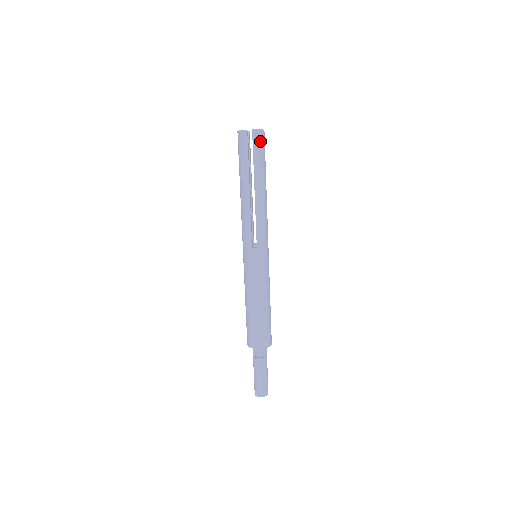
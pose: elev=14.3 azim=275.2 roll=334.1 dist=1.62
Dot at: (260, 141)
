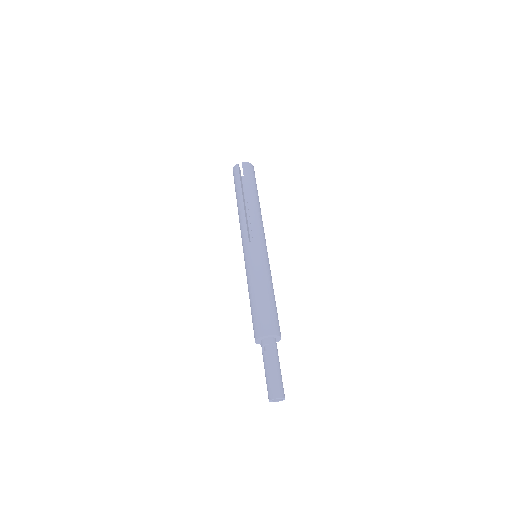
Dot at: (249, 169)
